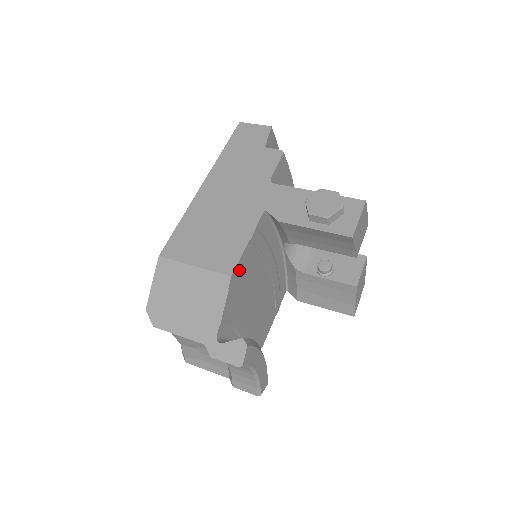
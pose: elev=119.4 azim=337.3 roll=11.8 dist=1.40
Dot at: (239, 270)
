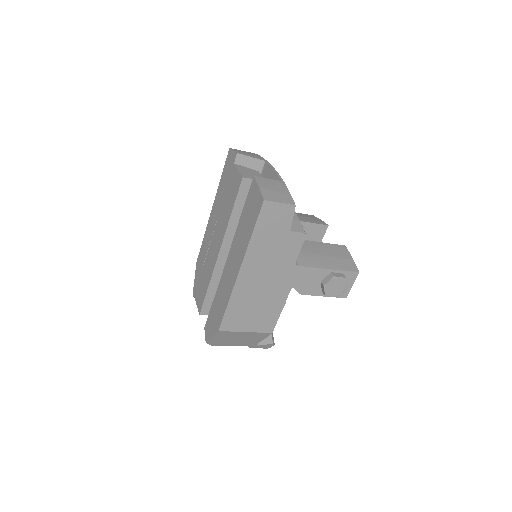
Dot at: occluded
